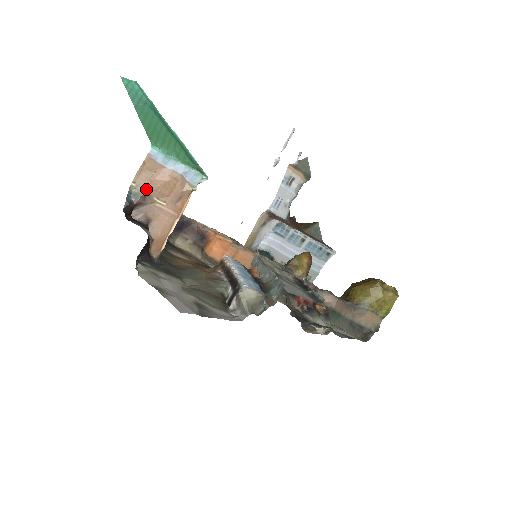
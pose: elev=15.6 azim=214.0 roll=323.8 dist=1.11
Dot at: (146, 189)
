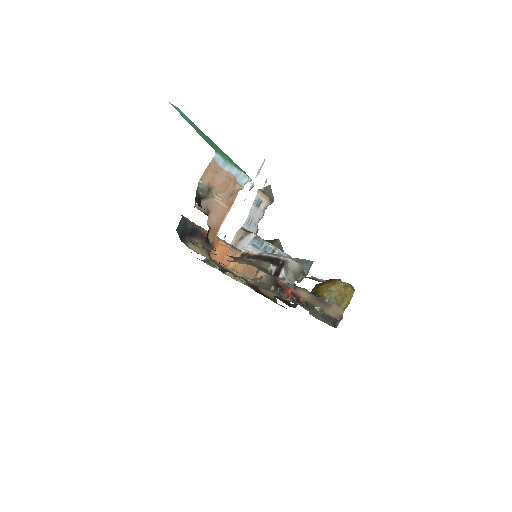
Dot at: (210, 186)
